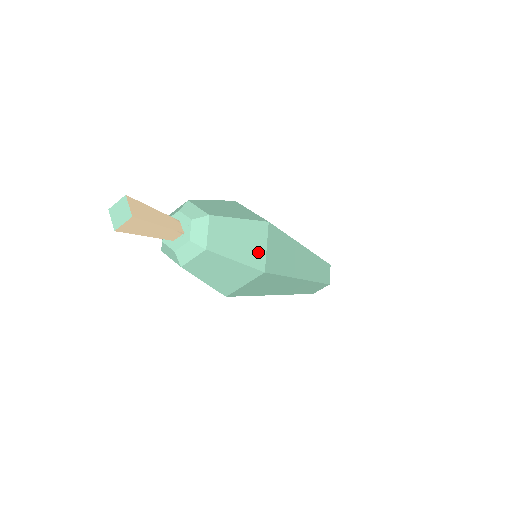
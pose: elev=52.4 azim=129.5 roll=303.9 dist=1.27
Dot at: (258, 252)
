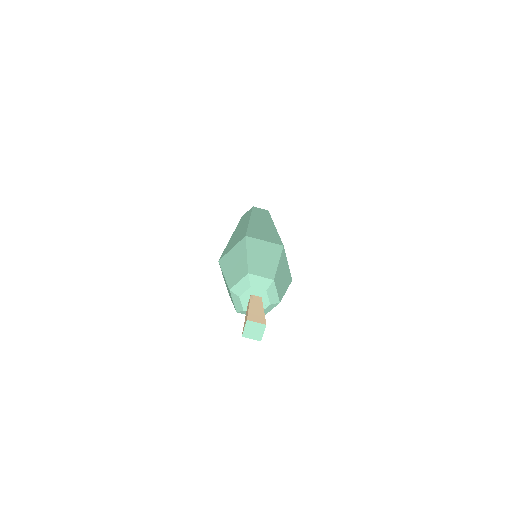
Dot at: occluded
